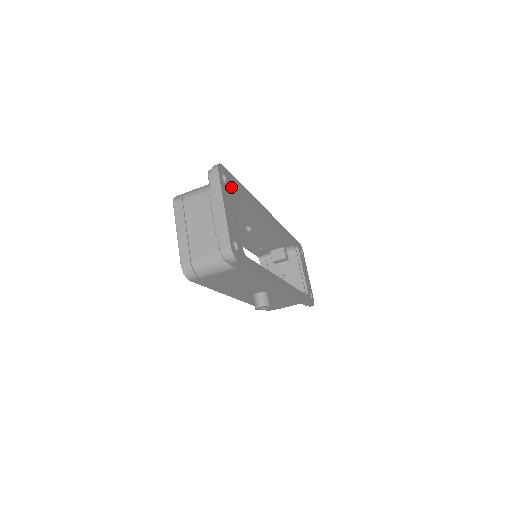
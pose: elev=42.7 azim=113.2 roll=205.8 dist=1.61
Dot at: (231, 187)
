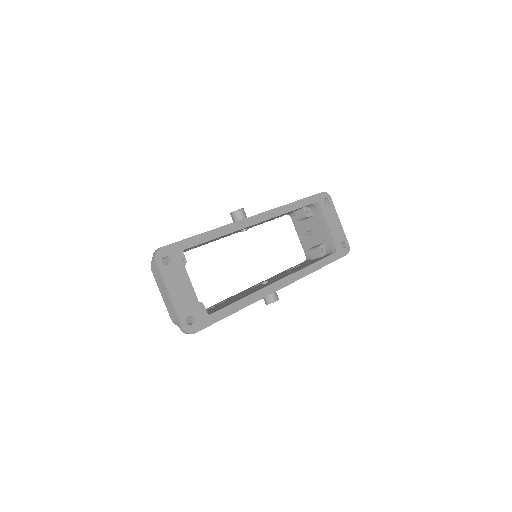
Dot at: (179, 258)
